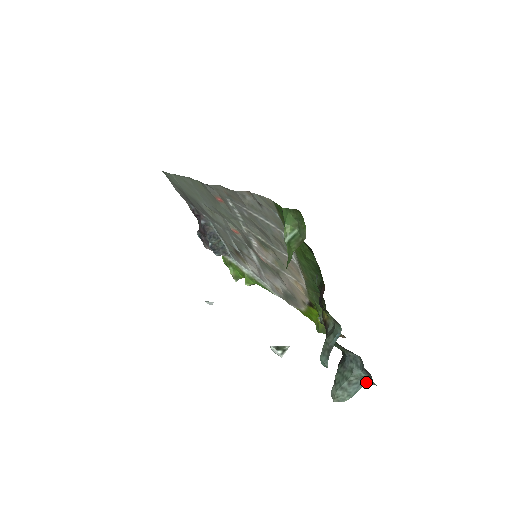
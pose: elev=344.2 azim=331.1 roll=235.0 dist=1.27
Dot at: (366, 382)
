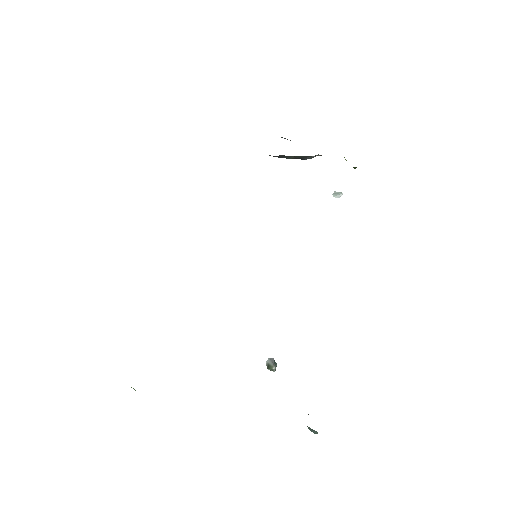
Dot at: occluded
